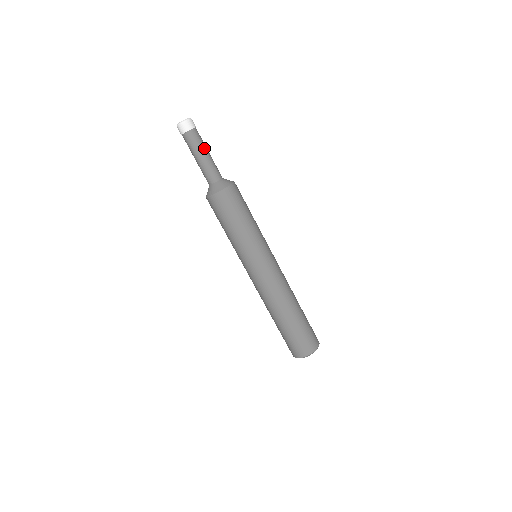
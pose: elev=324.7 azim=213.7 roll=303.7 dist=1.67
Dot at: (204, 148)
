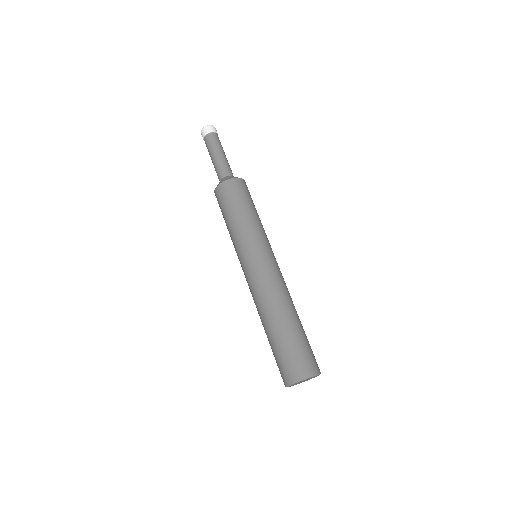
Dot at: (217, 149)
